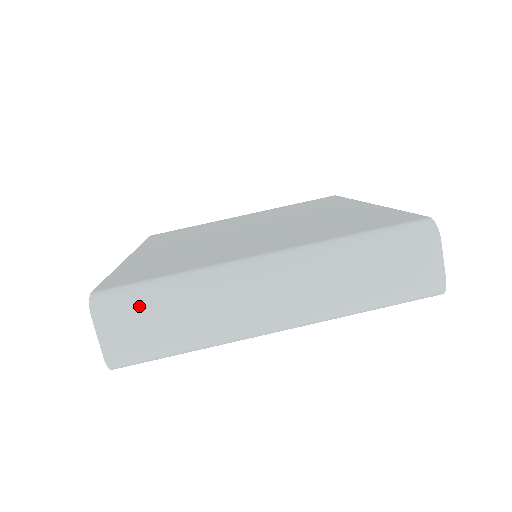
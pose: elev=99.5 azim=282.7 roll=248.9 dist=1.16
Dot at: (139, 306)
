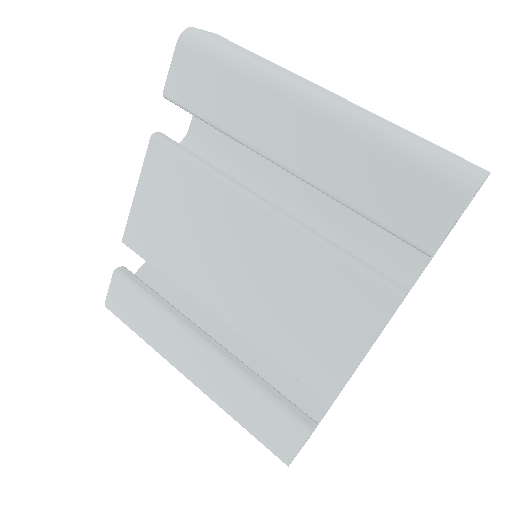
Dot at: (246, 49)
